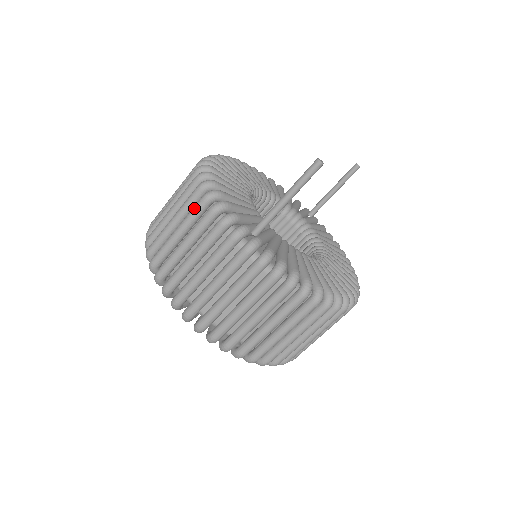
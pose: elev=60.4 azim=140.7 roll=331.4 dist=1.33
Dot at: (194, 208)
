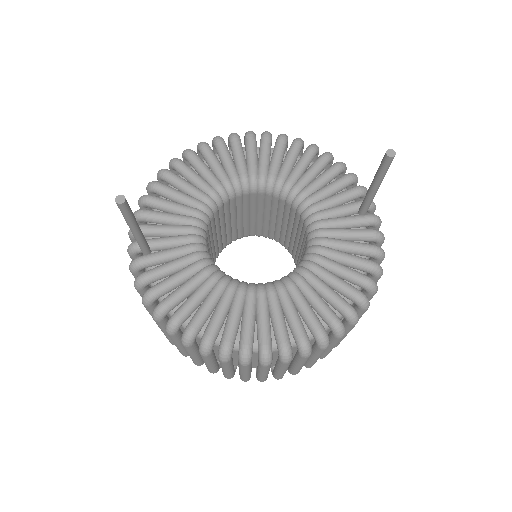
Dot at: occluded
